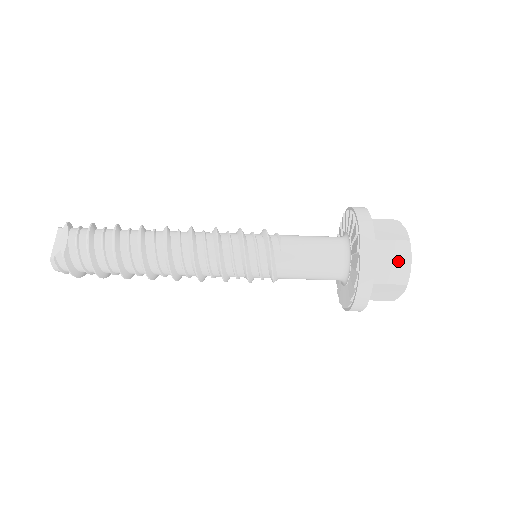
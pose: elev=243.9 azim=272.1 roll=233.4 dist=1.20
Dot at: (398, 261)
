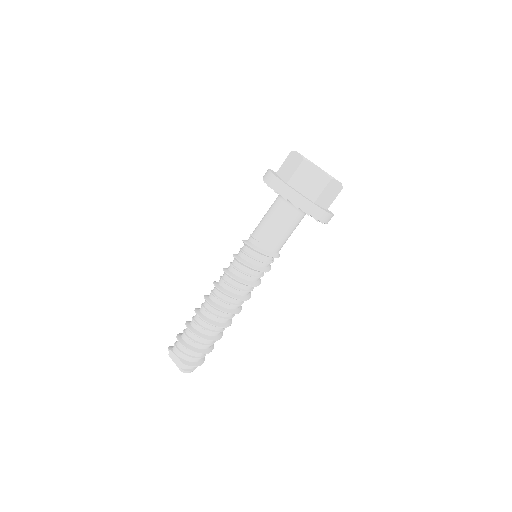
Dot at: (312, 175)
